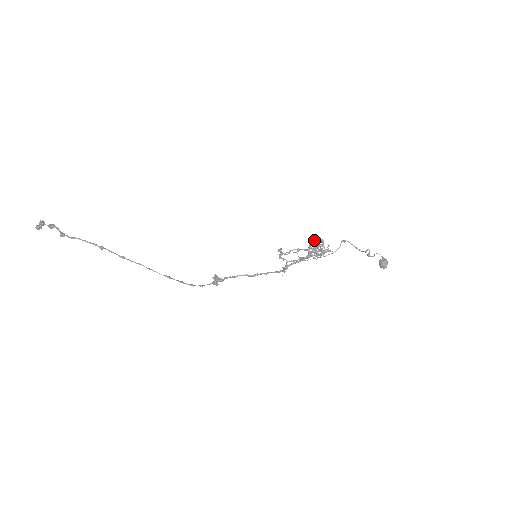
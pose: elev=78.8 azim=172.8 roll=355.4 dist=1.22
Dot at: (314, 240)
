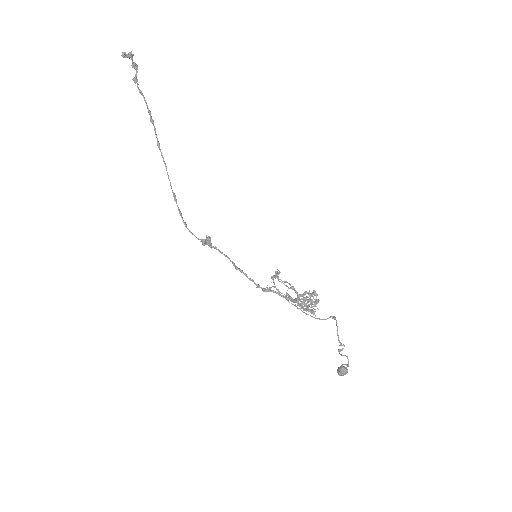
Dot at: (312, 293)
